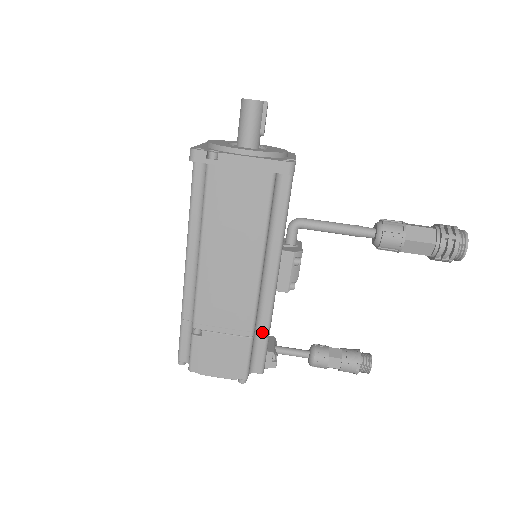
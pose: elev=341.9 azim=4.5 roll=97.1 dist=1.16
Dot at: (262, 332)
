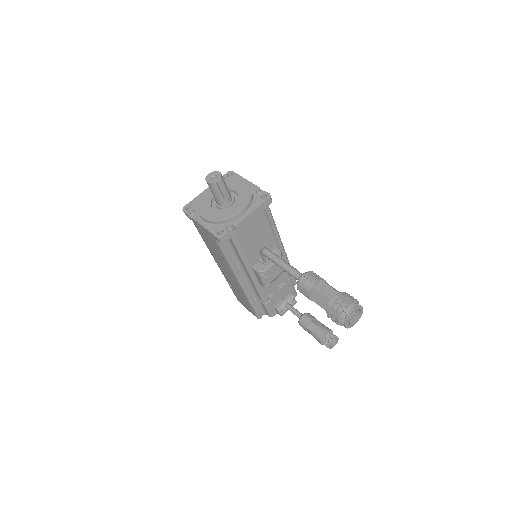
Dot at: (262, 300)
